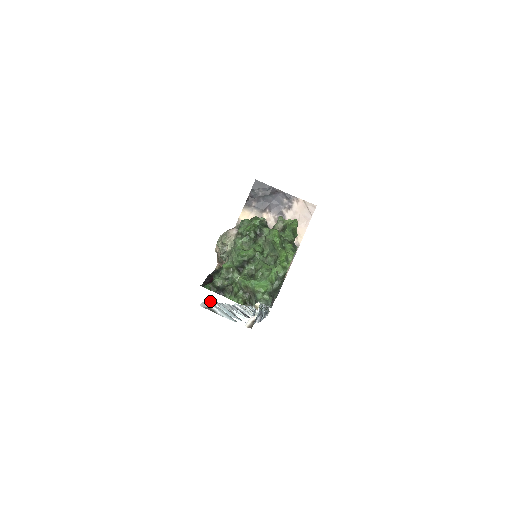
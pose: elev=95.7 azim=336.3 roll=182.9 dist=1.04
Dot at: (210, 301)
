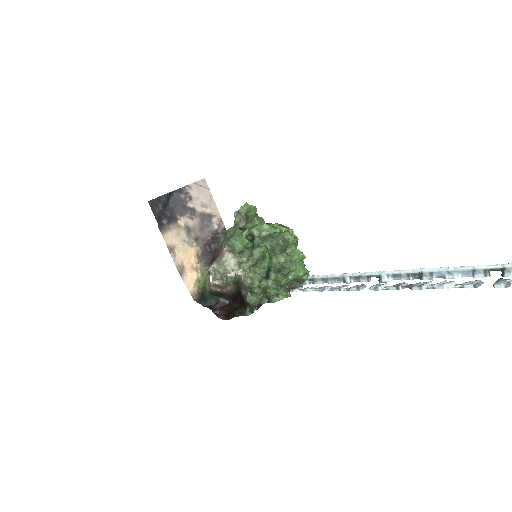
Dot at: out of frame
